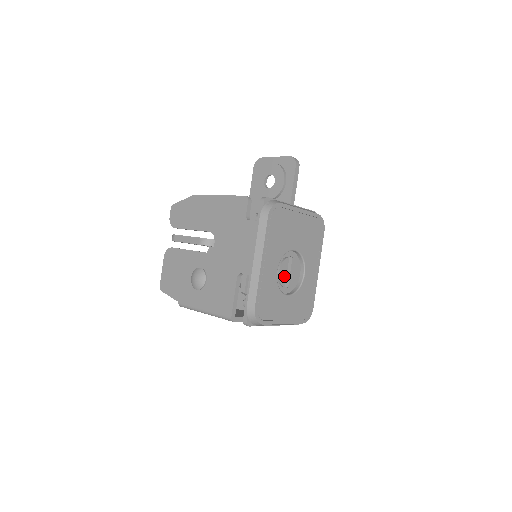
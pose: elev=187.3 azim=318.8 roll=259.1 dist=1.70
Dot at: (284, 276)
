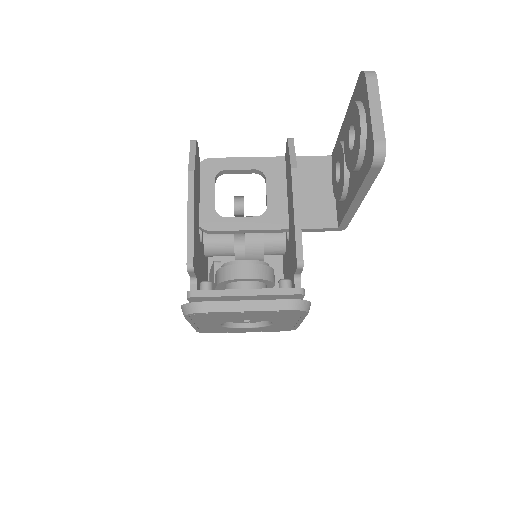
Dot at: (240, 321)
